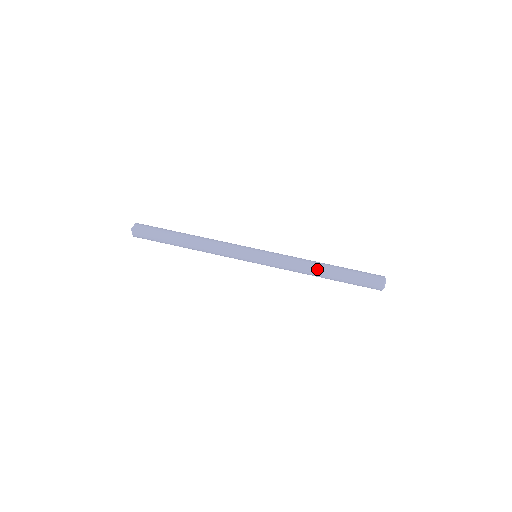
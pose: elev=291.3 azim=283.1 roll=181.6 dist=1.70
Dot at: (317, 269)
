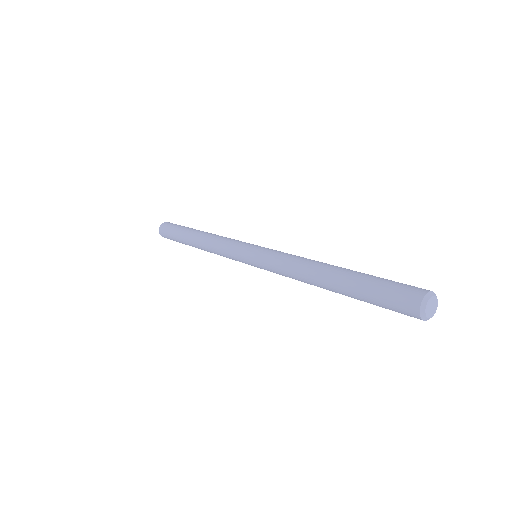
Dot at: (316, 271)
